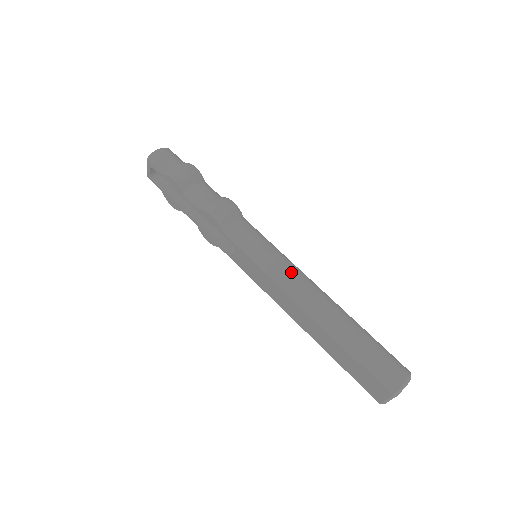
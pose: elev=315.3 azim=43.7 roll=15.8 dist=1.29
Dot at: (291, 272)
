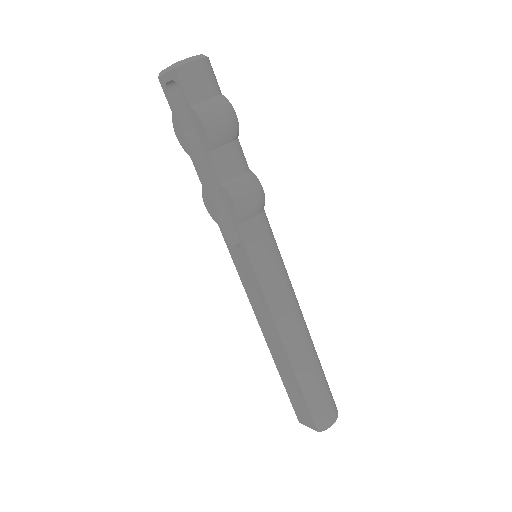
Dot at: (288, 299)
